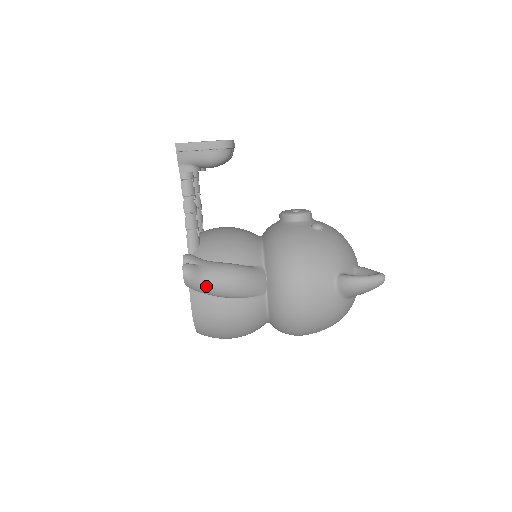
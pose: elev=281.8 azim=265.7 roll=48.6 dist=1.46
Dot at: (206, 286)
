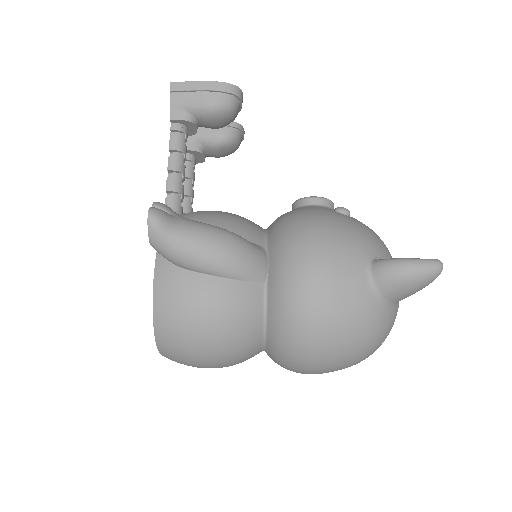
Dot at: (179, 244)
